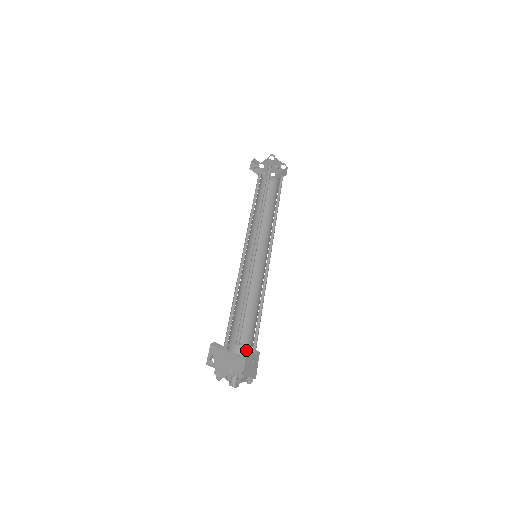
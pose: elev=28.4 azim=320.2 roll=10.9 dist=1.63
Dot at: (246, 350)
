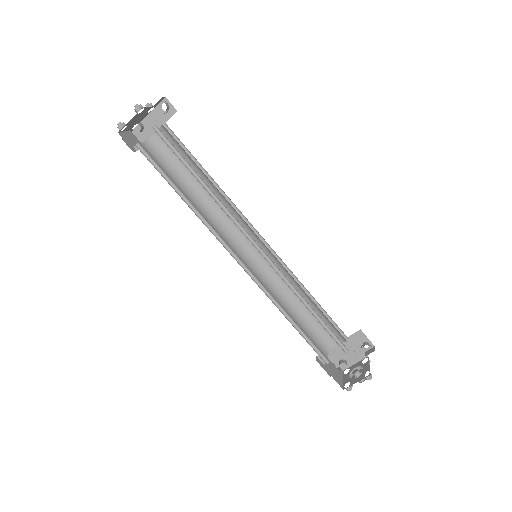
Dot at: (344, 339)
